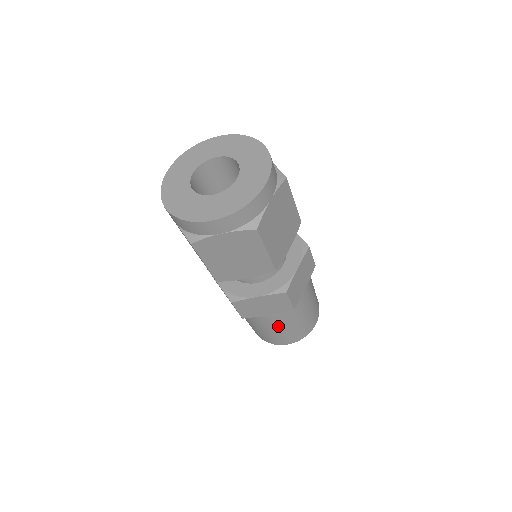
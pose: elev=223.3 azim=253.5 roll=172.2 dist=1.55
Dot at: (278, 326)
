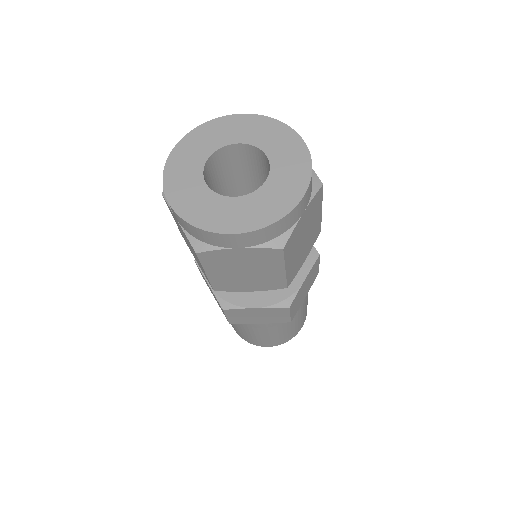
Dot at: (266, 332)
